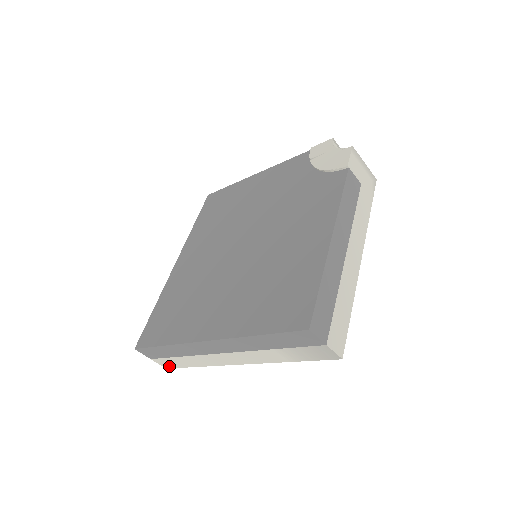
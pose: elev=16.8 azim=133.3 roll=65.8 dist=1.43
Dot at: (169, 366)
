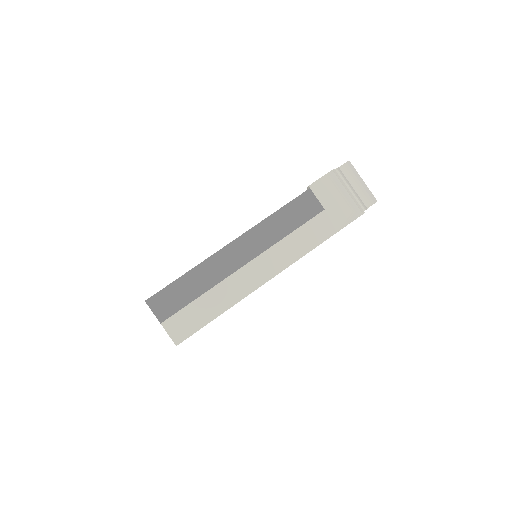
Dot at: occluded
